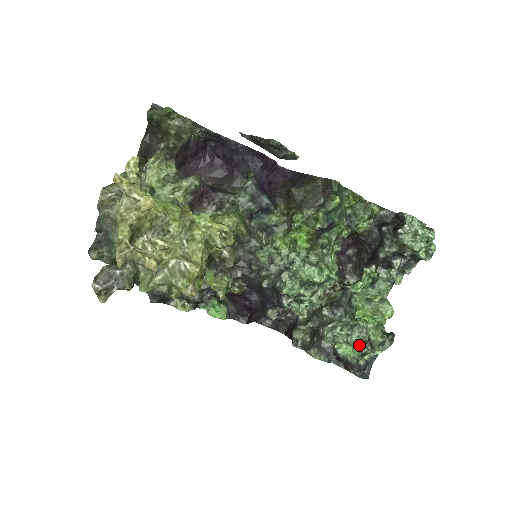
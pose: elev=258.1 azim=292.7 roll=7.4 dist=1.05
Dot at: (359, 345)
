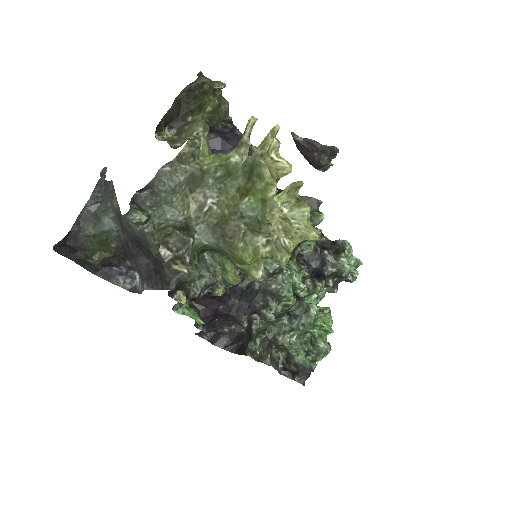
Dot at: occluded
